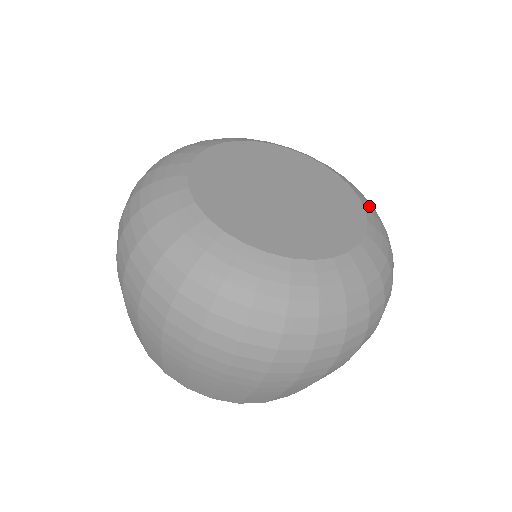
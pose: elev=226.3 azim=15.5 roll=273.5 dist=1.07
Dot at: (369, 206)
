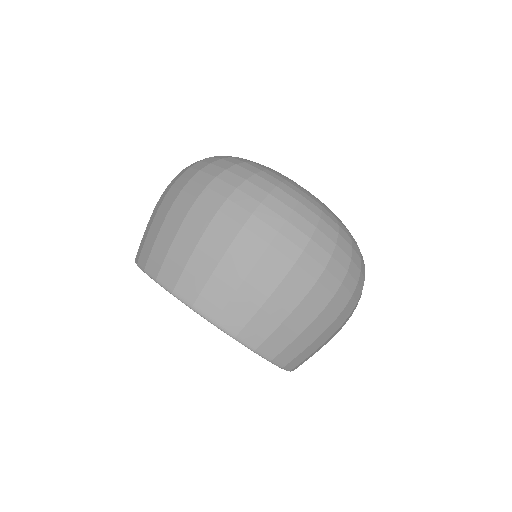
Dot at: occluded
